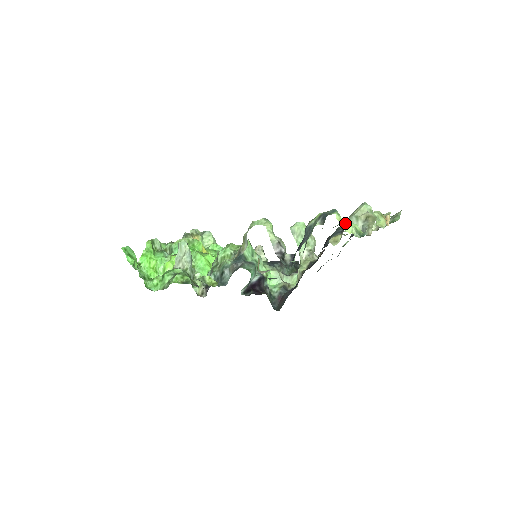
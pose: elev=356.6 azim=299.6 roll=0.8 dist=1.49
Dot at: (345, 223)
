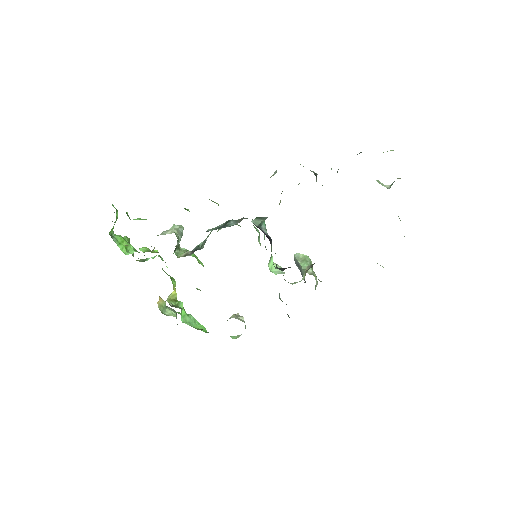
Dot at: occluded
